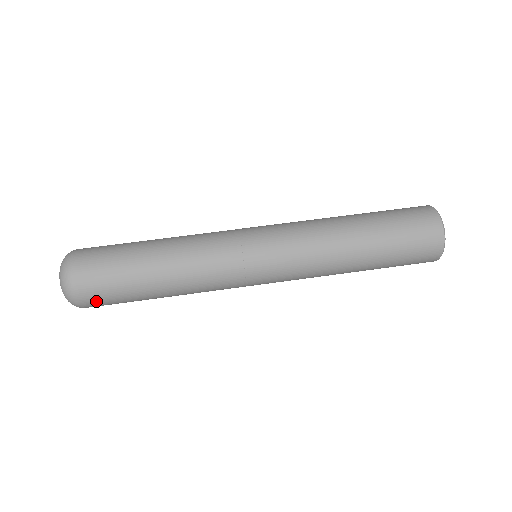
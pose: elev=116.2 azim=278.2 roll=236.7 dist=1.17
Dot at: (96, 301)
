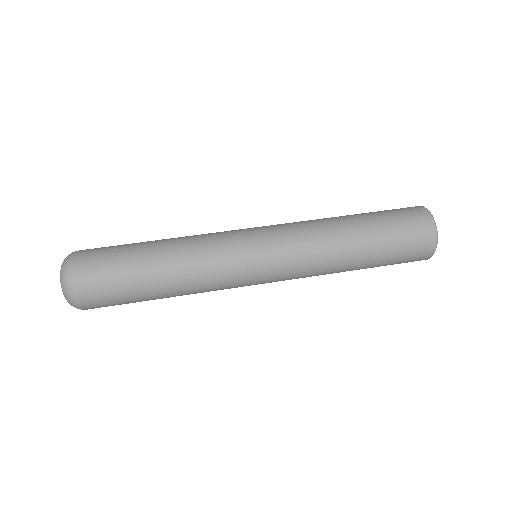
Dot at: (93, 287)
